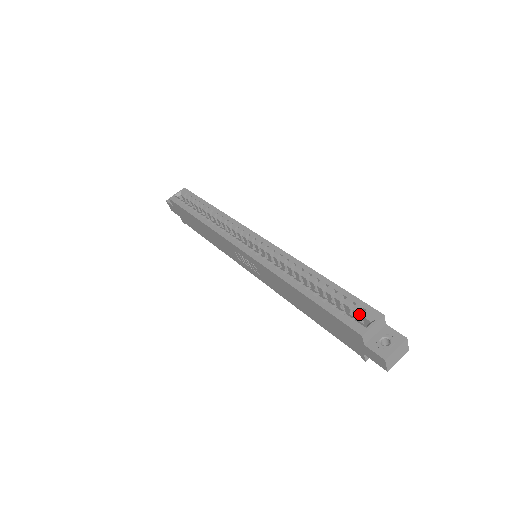
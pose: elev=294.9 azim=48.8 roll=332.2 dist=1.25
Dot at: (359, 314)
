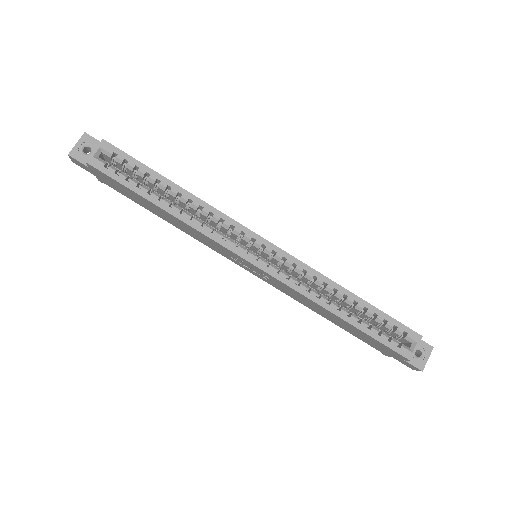
Dot at: (399, 335)
